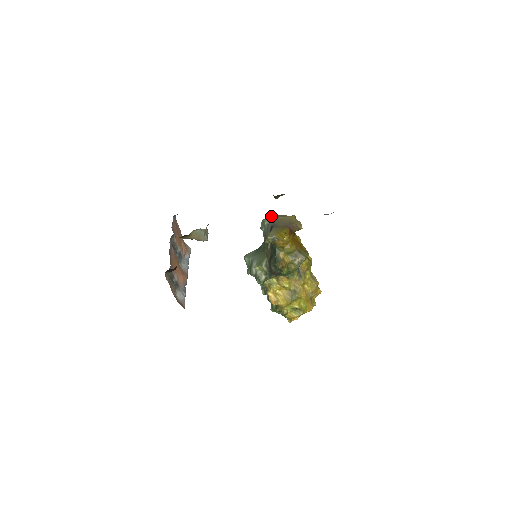
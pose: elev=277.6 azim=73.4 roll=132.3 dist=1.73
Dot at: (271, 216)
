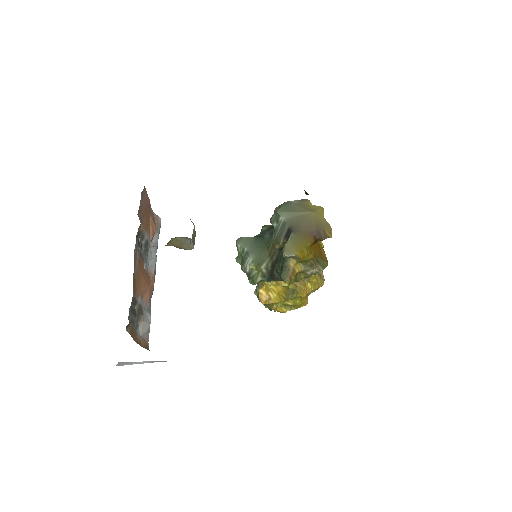
Dot at: (289, 203)
